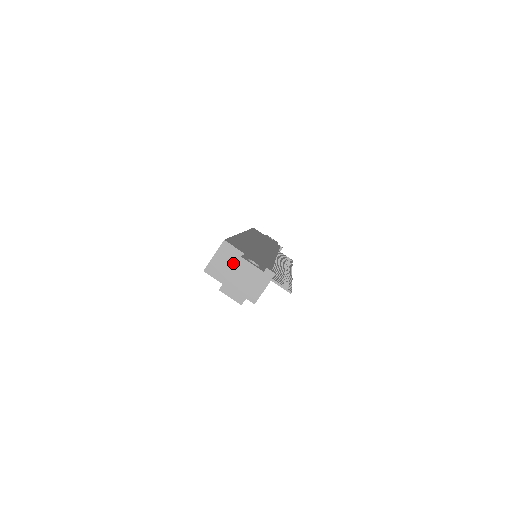
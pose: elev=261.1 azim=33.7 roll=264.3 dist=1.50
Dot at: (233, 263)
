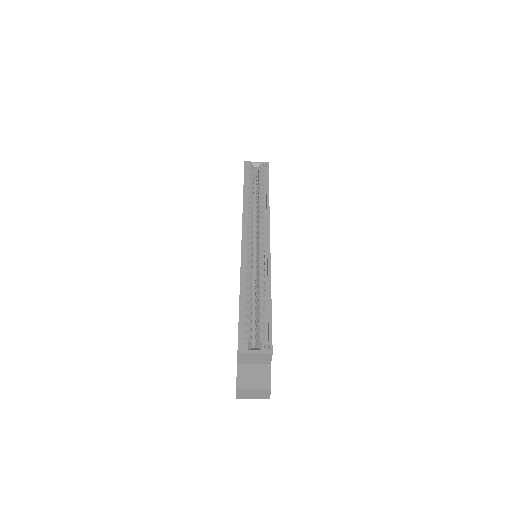
Dot at: (258, 362)
